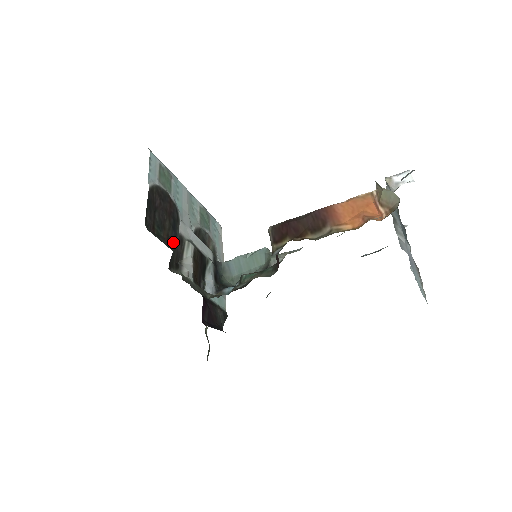
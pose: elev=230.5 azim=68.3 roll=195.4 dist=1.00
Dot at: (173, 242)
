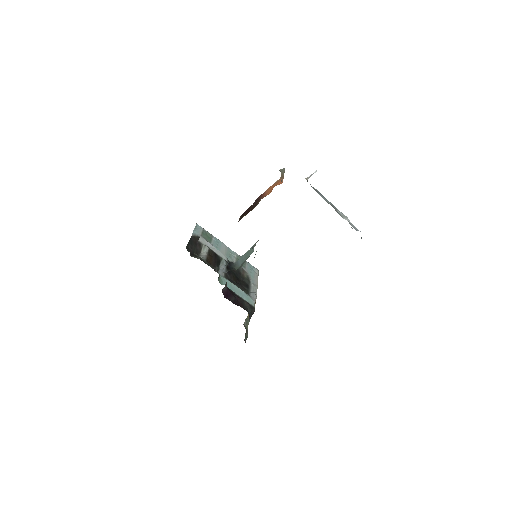
Dot at: occluded
